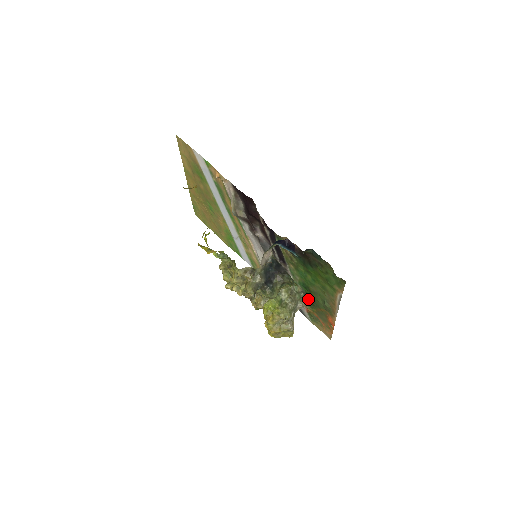
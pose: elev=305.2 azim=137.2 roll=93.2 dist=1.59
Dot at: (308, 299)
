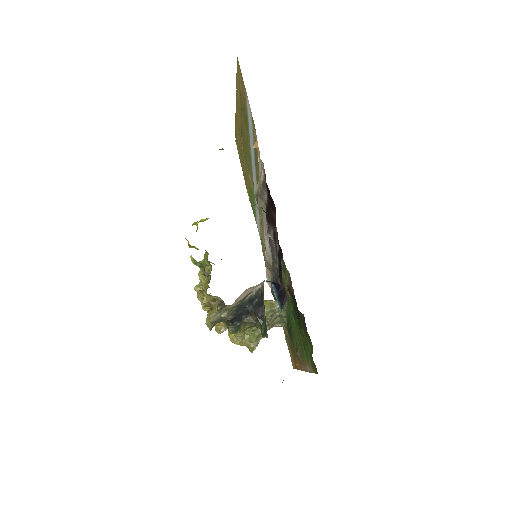
Dot at: occluded
